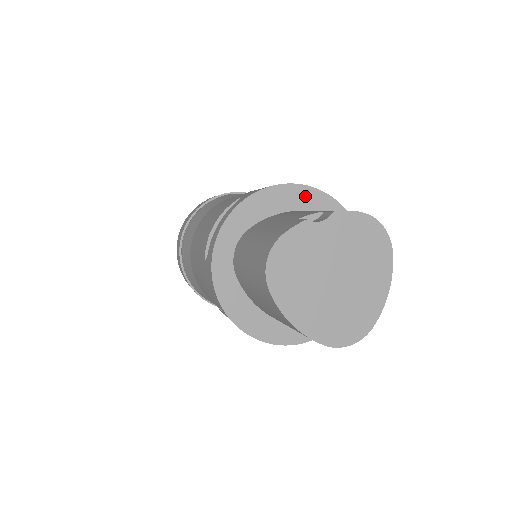
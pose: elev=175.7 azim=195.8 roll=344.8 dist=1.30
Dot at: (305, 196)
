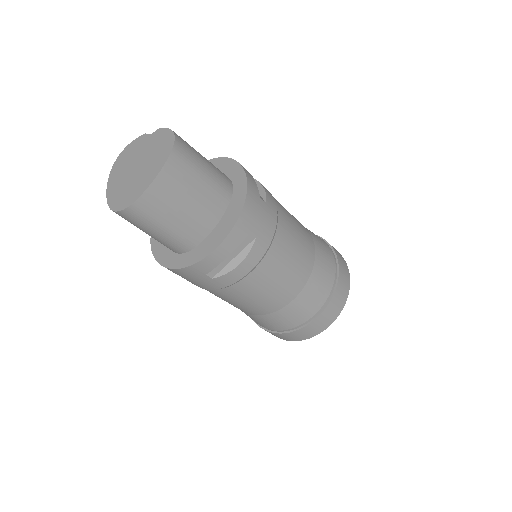
Dot at: (227, 166)
